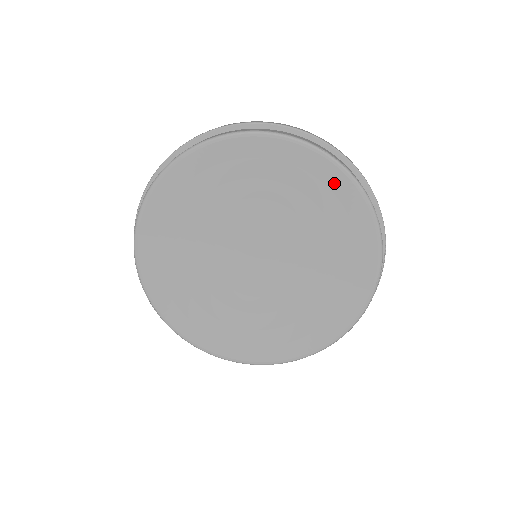
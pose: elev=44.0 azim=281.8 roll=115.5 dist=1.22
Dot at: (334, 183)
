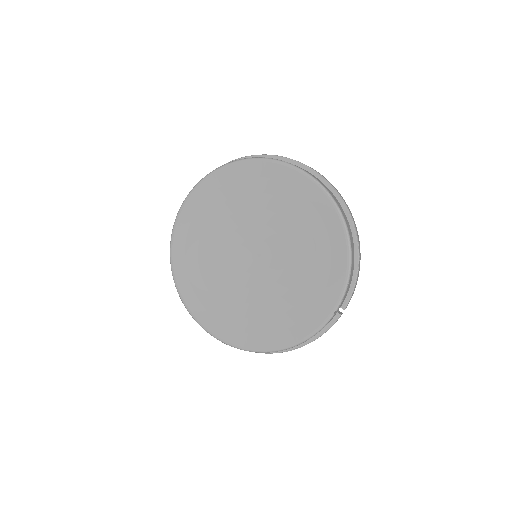
Dot at: (245, 172)
